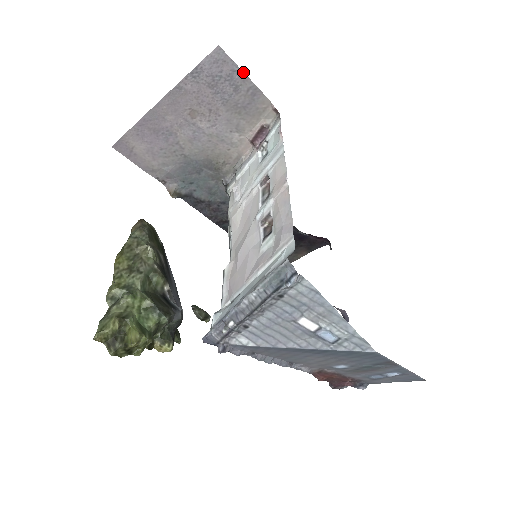
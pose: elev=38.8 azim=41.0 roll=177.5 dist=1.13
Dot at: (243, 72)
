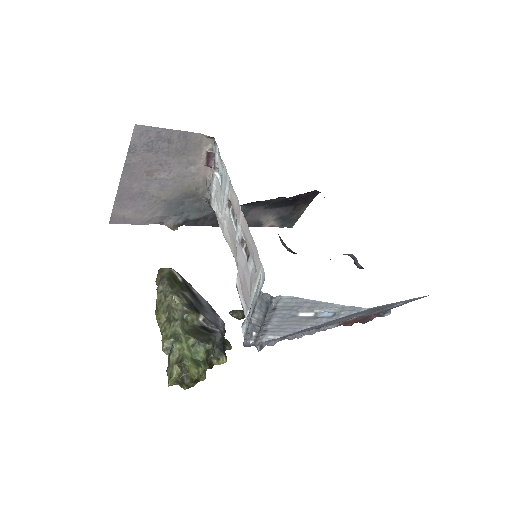
Dot at: (166, 129)
